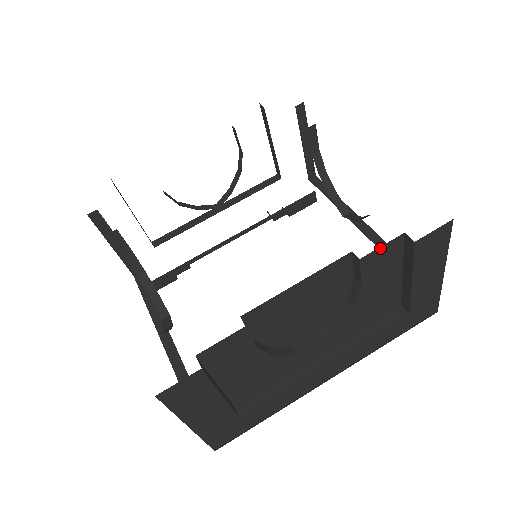
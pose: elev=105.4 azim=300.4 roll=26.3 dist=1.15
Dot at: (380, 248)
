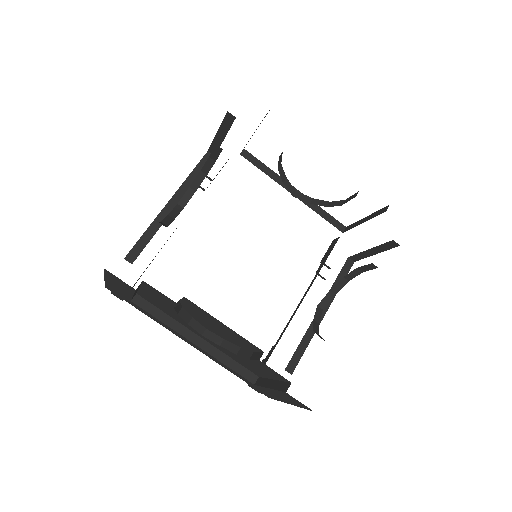
Dot at: occluded
